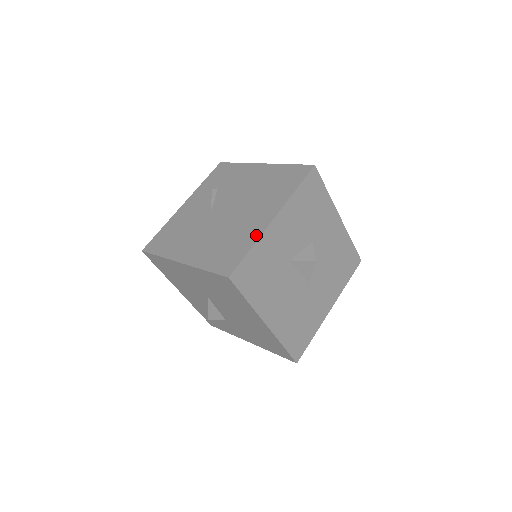
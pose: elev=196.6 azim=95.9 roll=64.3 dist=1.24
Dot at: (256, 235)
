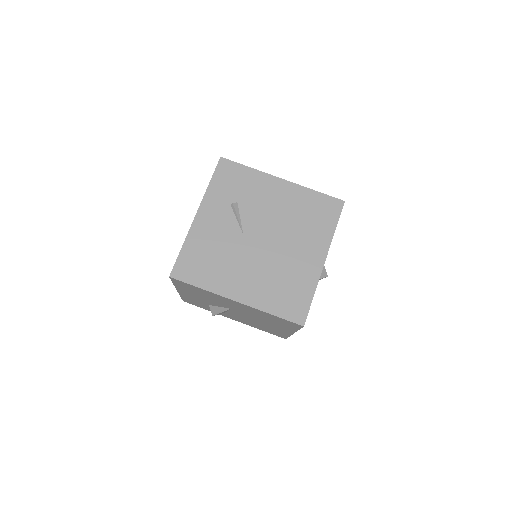
Dot at: (314, 280)
